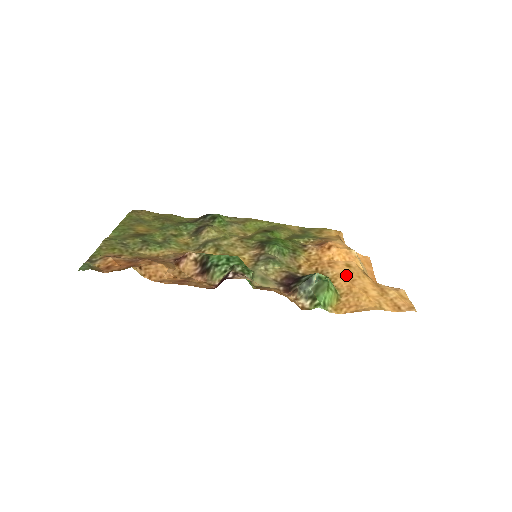
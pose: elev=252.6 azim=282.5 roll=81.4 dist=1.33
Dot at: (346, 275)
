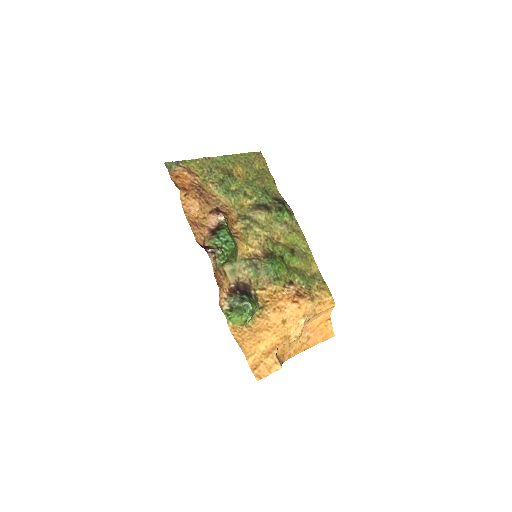
Dot at: (271, 323)
